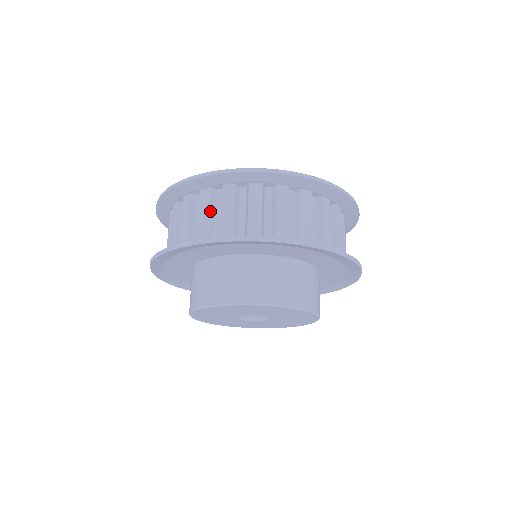
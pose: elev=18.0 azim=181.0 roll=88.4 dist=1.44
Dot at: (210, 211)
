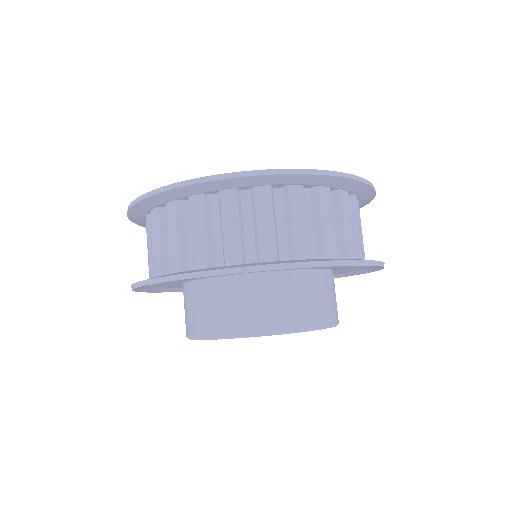
Dot at: (151, 242)
